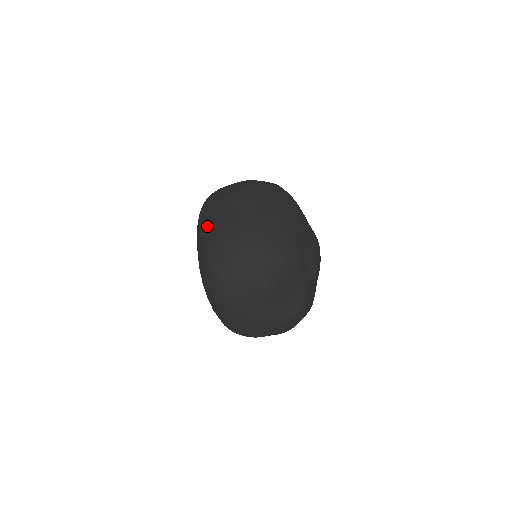
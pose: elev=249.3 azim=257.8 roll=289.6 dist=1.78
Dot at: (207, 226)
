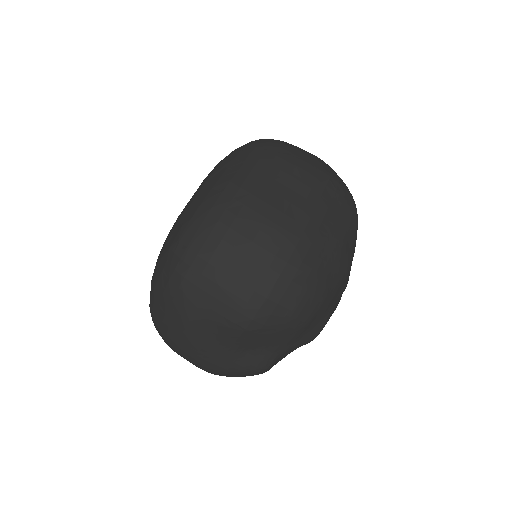
Dot at: (235, 176)
